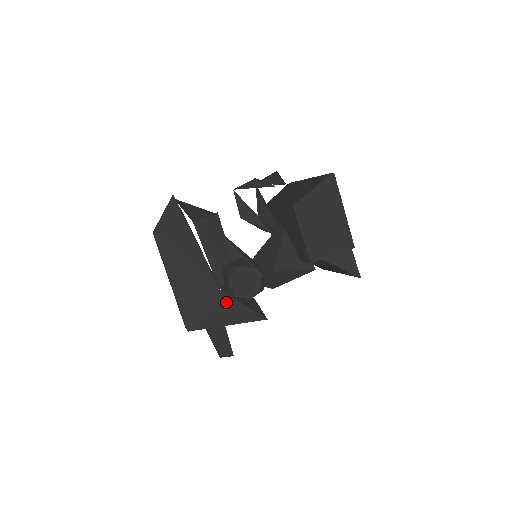
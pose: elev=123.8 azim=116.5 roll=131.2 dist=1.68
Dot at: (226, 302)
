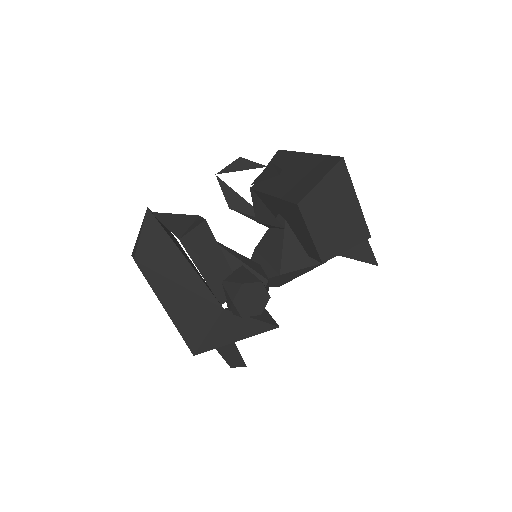
Dot at: (232, 319)
